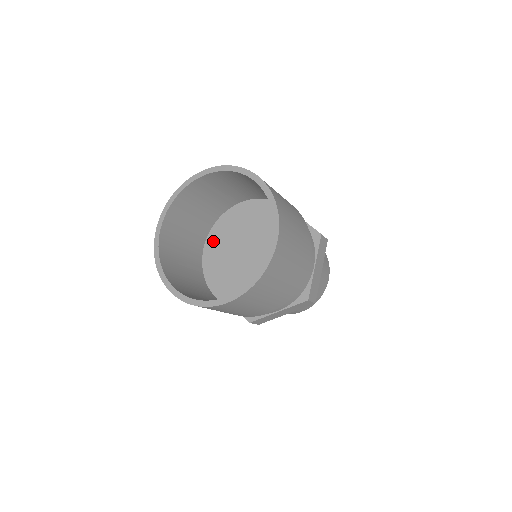
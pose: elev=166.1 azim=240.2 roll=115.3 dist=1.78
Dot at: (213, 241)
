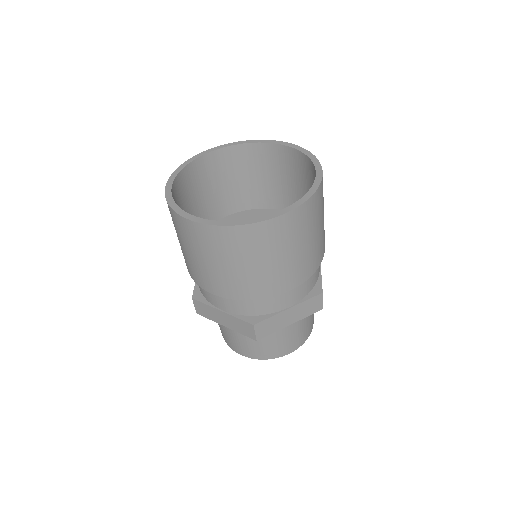
Dot at: (240, 217)
